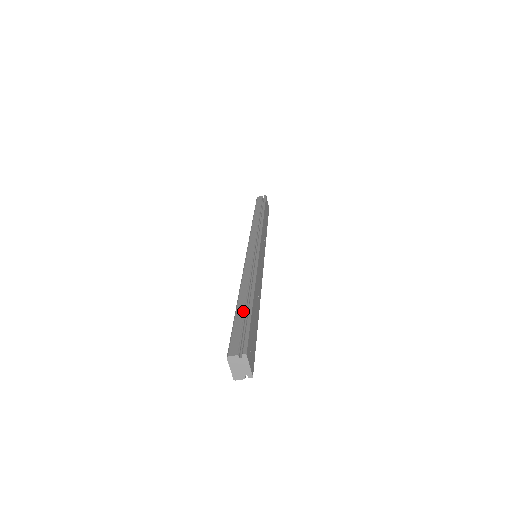
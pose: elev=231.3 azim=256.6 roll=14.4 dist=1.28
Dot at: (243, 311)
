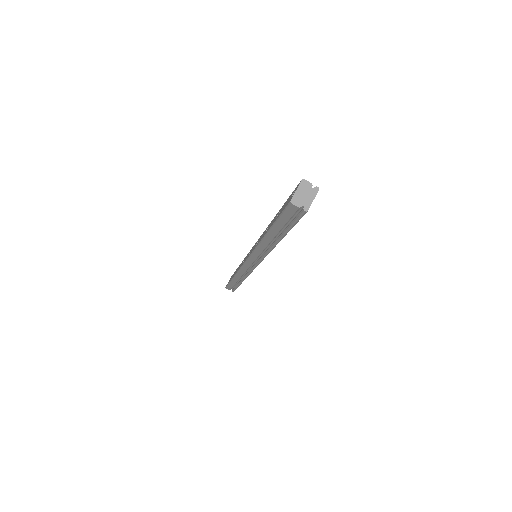
Dot at: occluded
